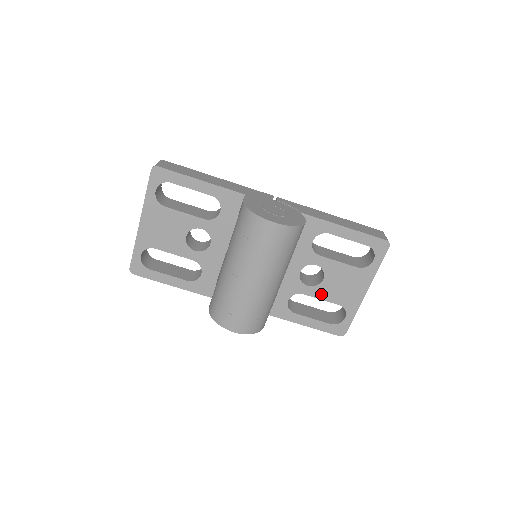
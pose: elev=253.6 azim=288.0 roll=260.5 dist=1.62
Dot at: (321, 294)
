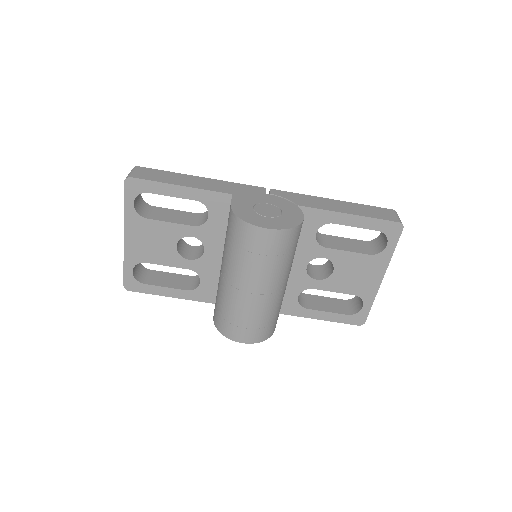
Dot at: (333, 286)
